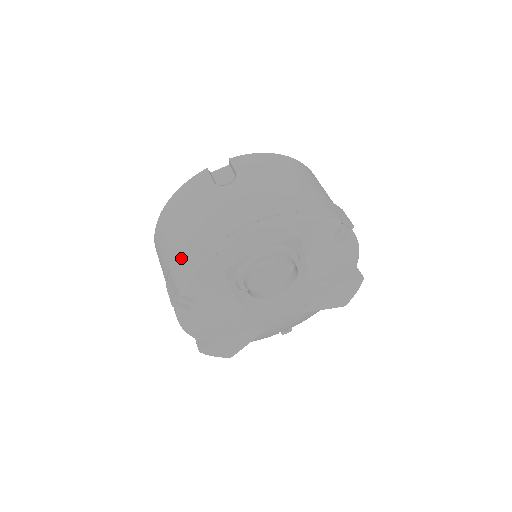
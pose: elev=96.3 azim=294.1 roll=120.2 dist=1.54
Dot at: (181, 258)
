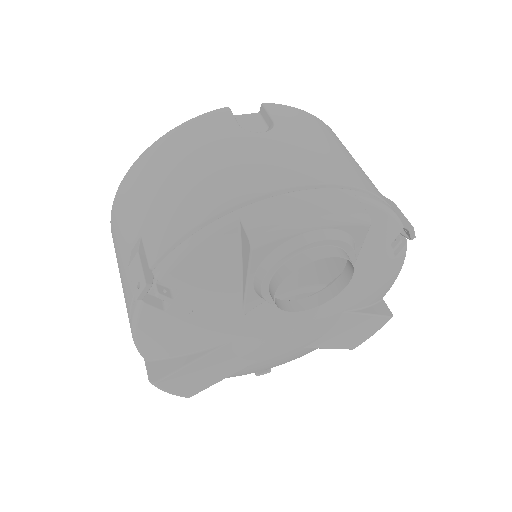
Dot at: (169, 223)
